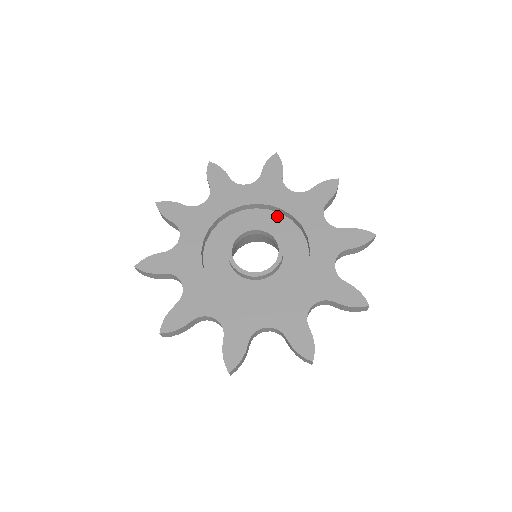
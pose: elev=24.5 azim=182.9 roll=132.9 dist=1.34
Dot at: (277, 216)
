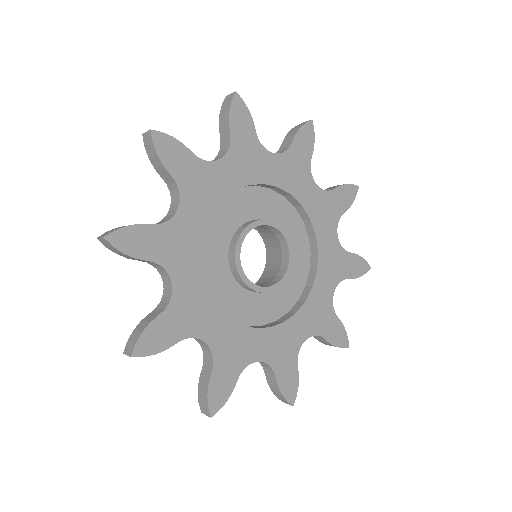
Dot at: (290, 209)
